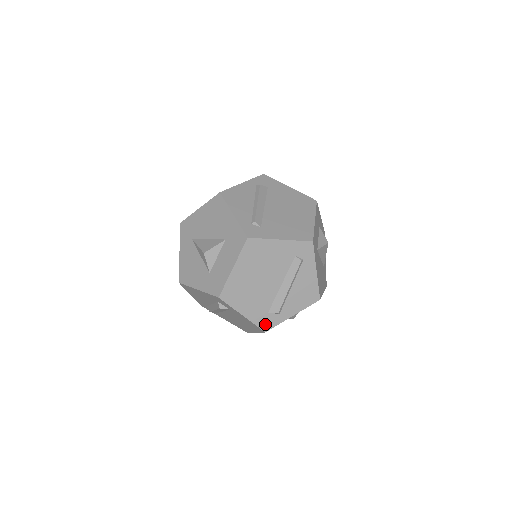
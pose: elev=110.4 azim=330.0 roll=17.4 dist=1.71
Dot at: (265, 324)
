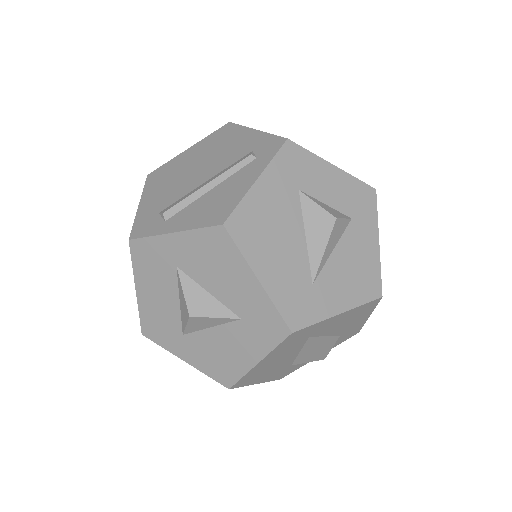
Dot at: (141, 228)
